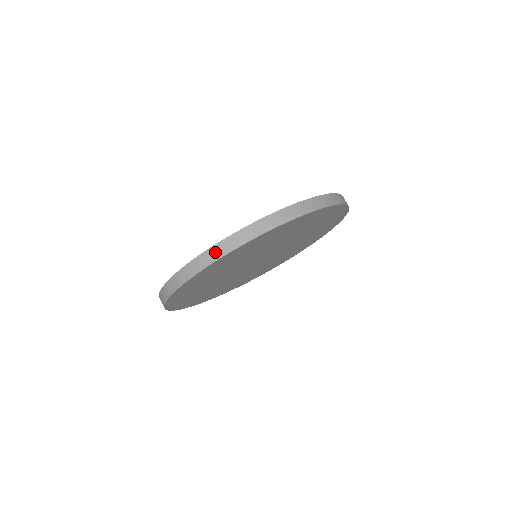
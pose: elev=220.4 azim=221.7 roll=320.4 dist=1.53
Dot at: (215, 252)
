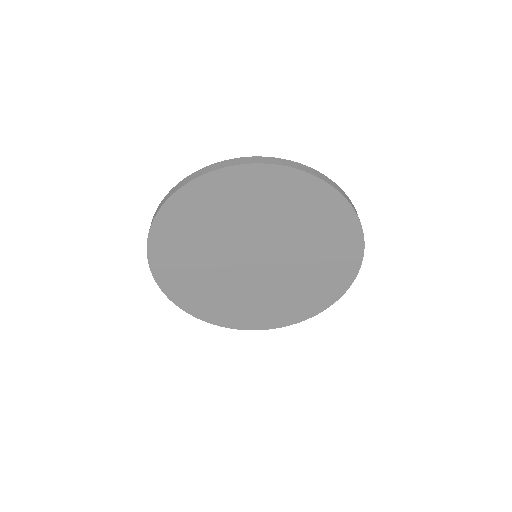
Dot at: (309, 169)
